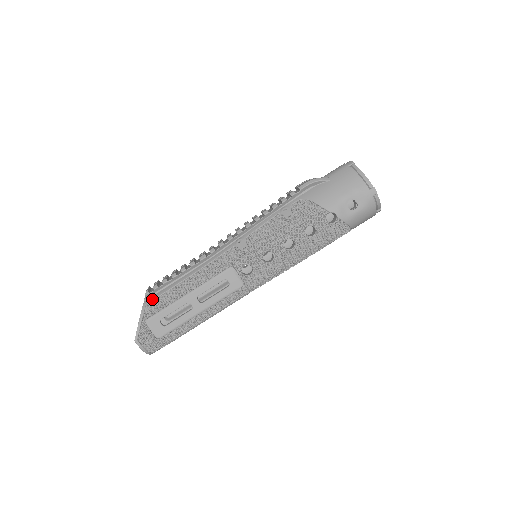
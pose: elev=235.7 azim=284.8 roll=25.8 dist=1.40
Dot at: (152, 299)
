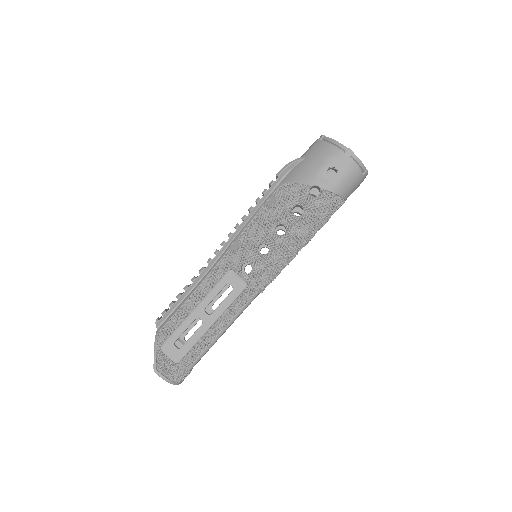
Dot at: (163, 325)
